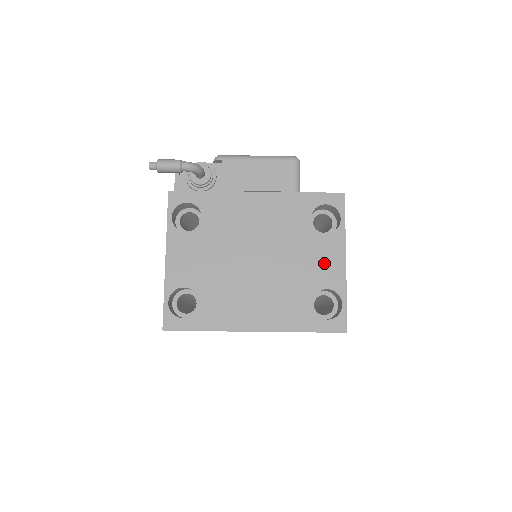
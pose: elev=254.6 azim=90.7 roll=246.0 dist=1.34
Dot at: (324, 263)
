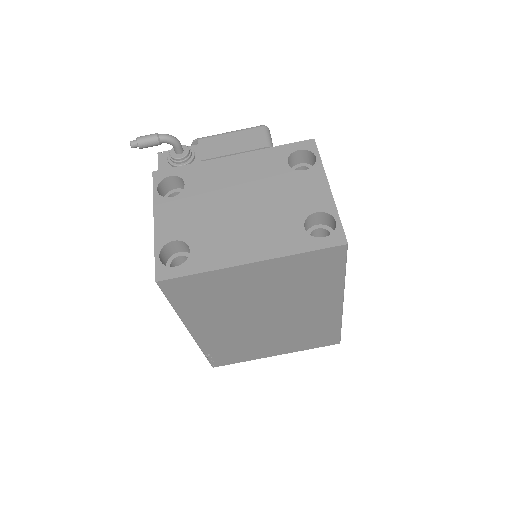
Dot at: (308, 193)
